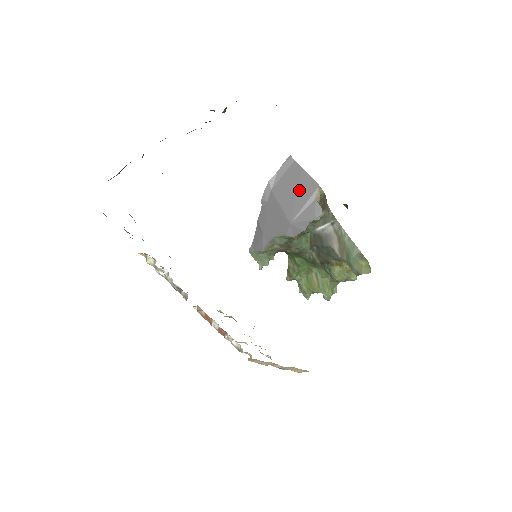
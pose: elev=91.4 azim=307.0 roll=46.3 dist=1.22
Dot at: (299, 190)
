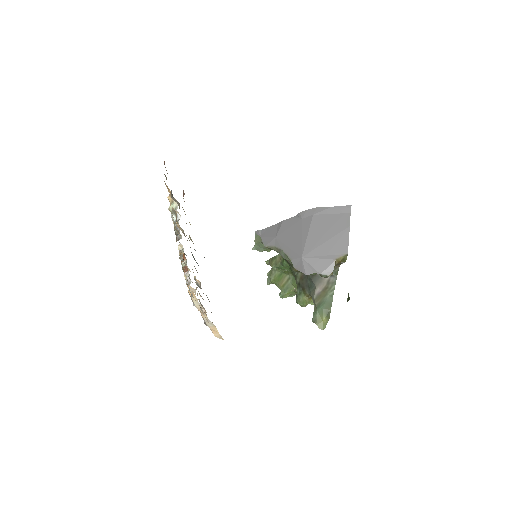
Dot at: (331, 240)
